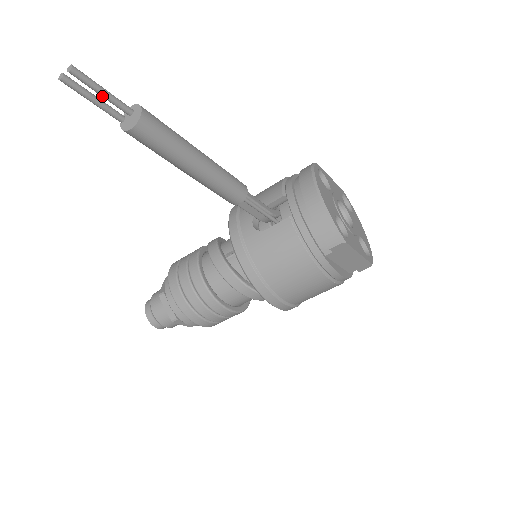
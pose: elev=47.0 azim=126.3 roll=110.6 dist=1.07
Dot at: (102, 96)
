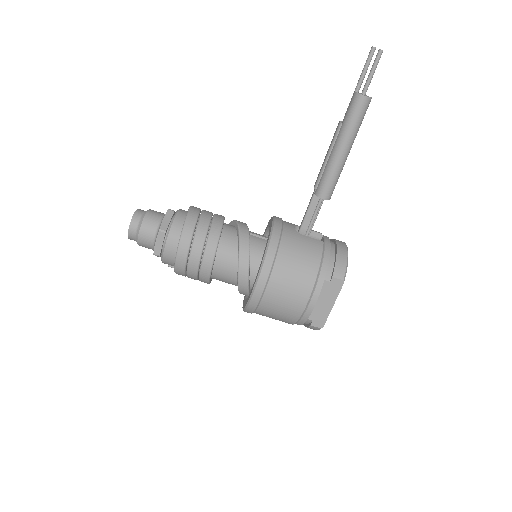
Dot at: (371, 73)
